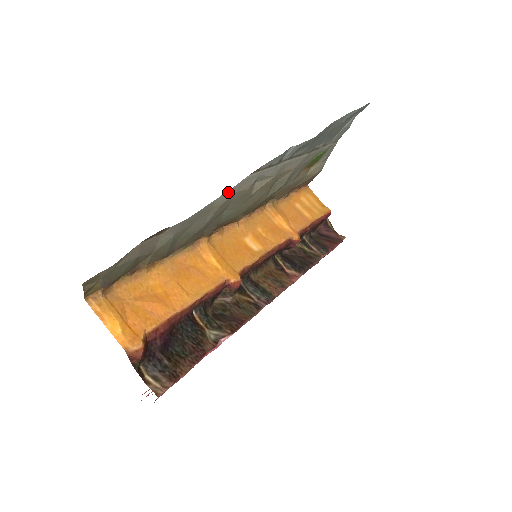
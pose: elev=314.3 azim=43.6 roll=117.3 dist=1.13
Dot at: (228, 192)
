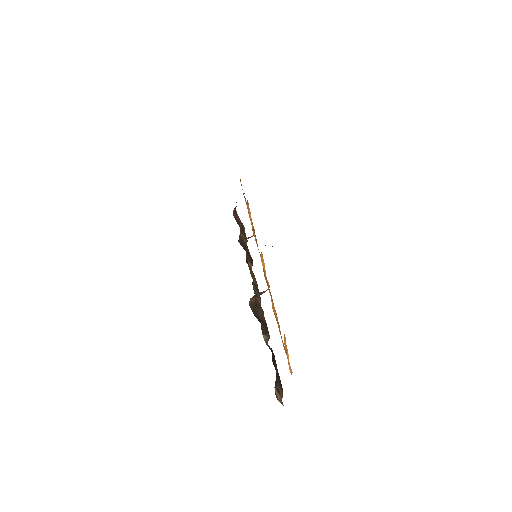
Dot at: occluded
